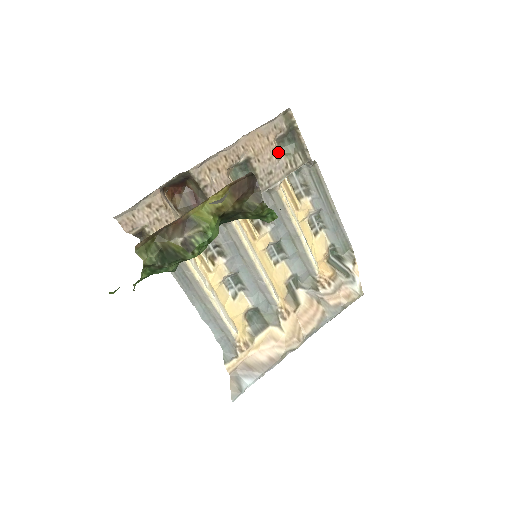
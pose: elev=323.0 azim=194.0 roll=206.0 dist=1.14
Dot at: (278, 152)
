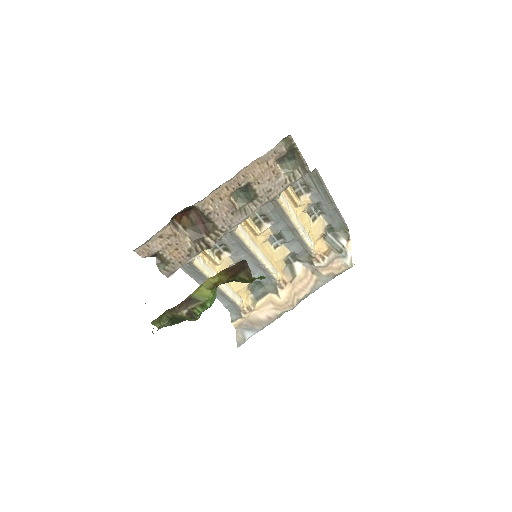
Dot at: (278, 172)
